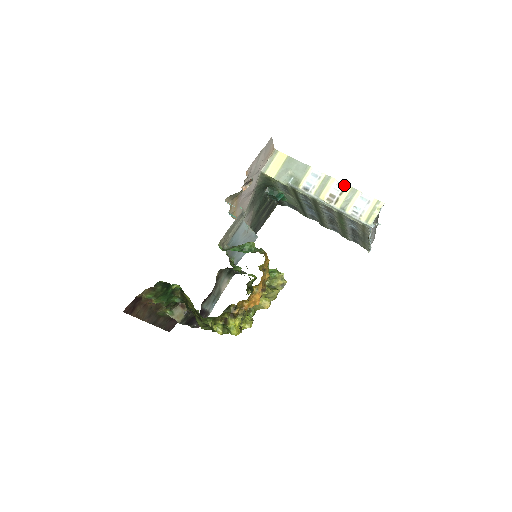
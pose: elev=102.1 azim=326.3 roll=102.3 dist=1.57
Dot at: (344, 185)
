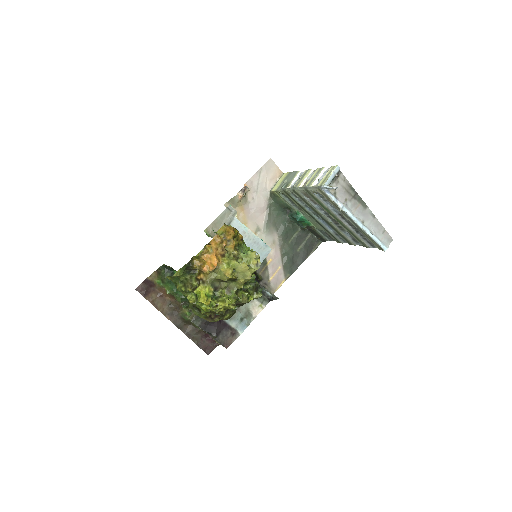
Dot at: (316, 170)
